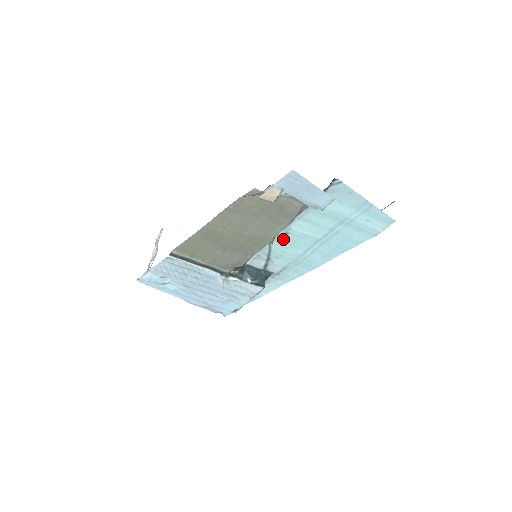
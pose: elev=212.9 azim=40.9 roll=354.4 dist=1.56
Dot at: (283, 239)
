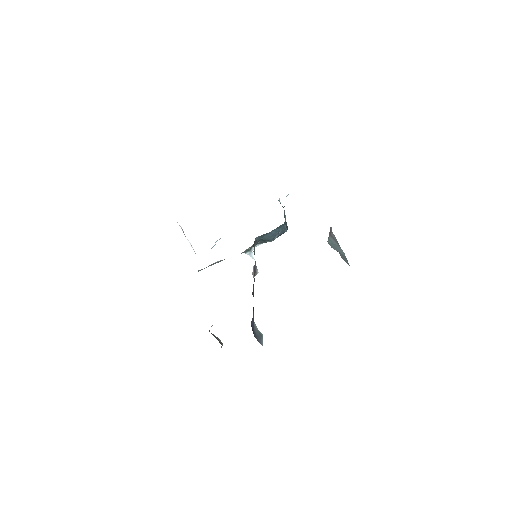
Dot at: occluded
